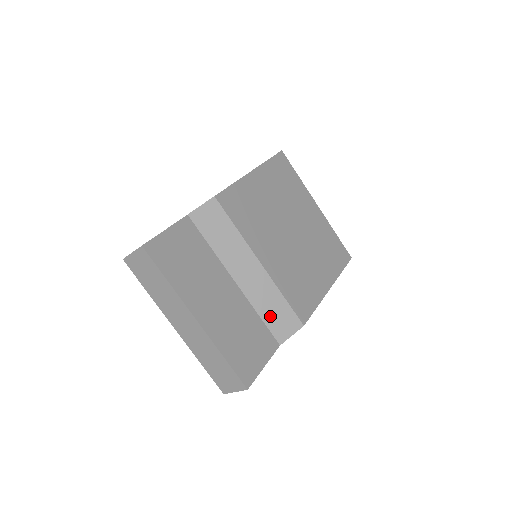
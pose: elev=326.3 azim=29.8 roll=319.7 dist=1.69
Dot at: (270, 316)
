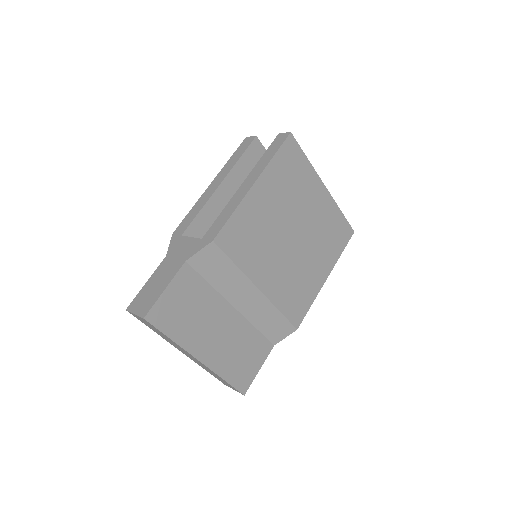
Dot at: (266, 327)
